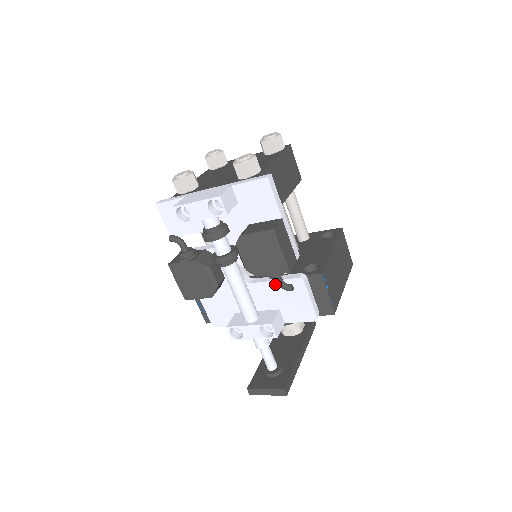
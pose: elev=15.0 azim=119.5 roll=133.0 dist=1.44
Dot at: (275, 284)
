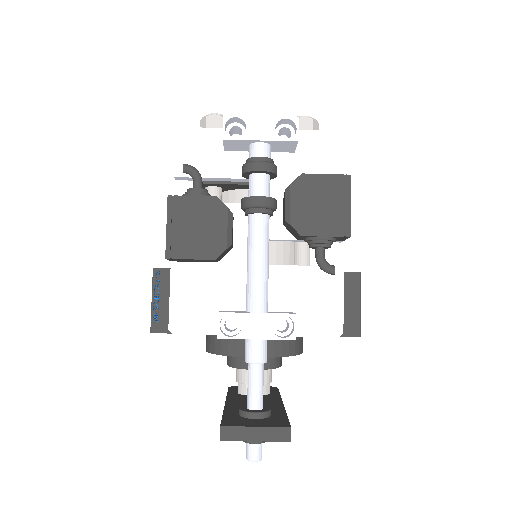
Dot at: (301, 271)
